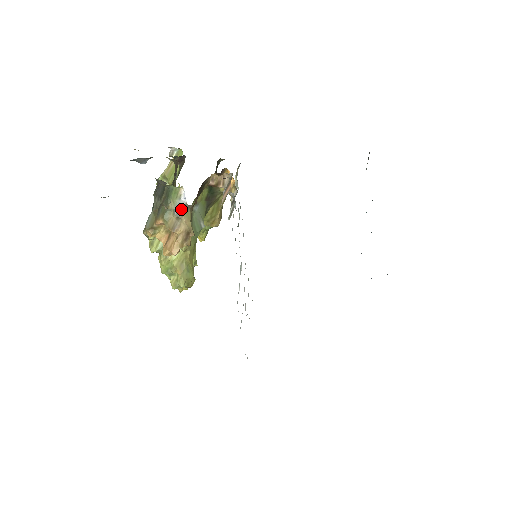
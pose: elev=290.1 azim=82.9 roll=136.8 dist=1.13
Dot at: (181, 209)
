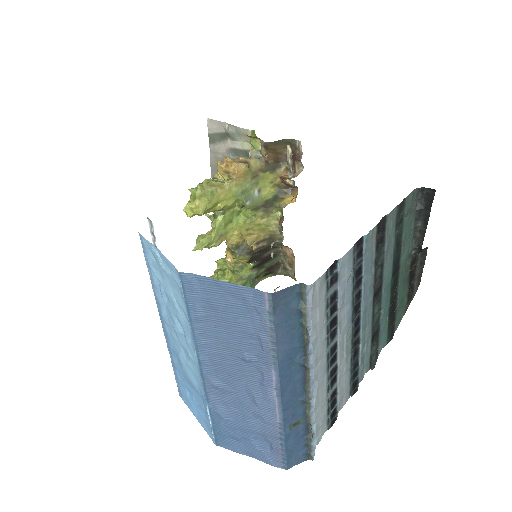
Dot at: (257, 157)
